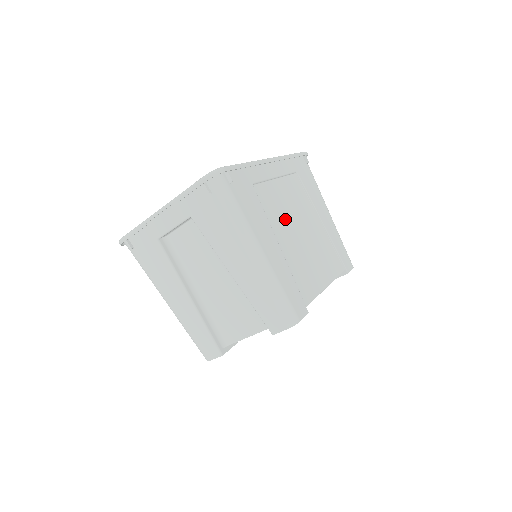
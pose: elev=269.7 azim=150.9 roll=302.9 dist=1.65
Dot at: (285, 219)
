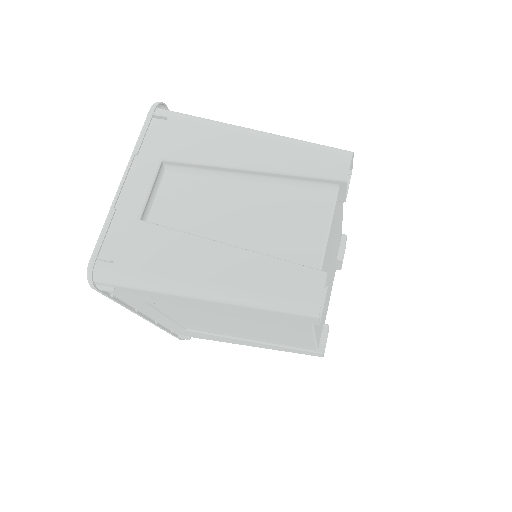
Dot at: occluded
